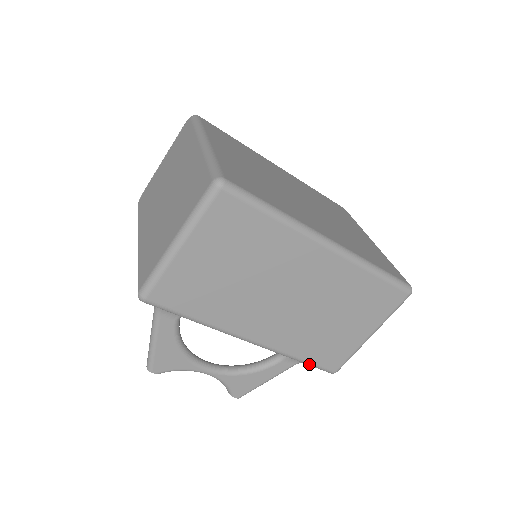
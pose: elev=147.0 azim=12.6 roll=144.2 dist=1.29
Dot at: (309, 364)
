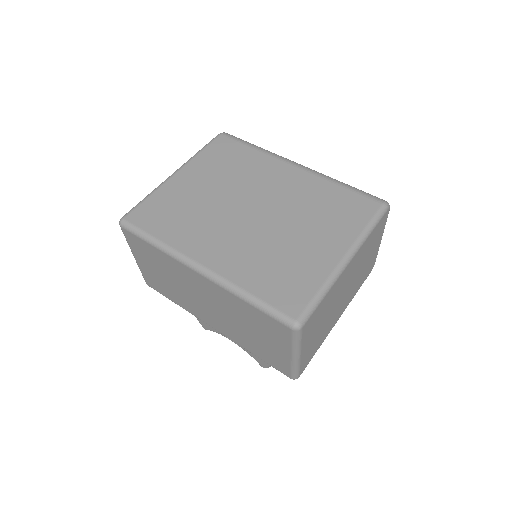
Dot at: (266, 362)
